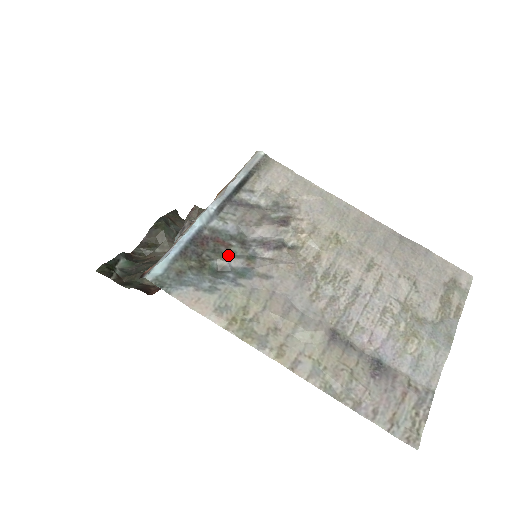
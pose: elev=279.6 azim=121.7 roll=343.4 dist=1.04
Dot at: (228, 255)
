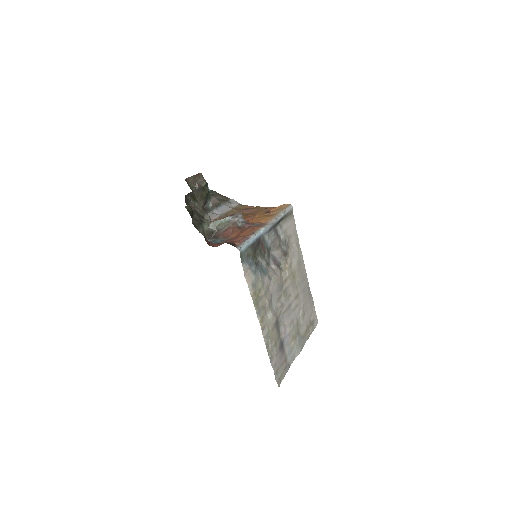
Dot at: (263, 257)
